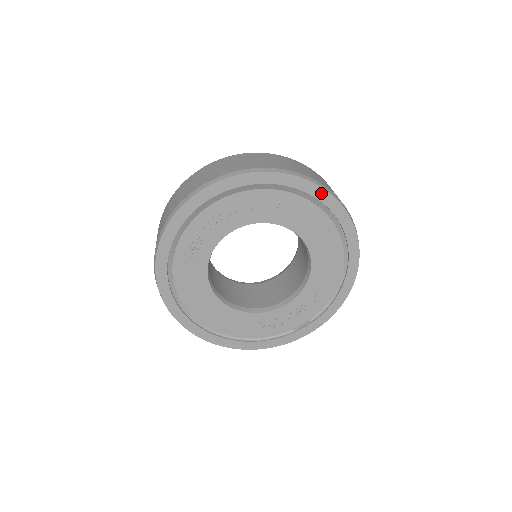
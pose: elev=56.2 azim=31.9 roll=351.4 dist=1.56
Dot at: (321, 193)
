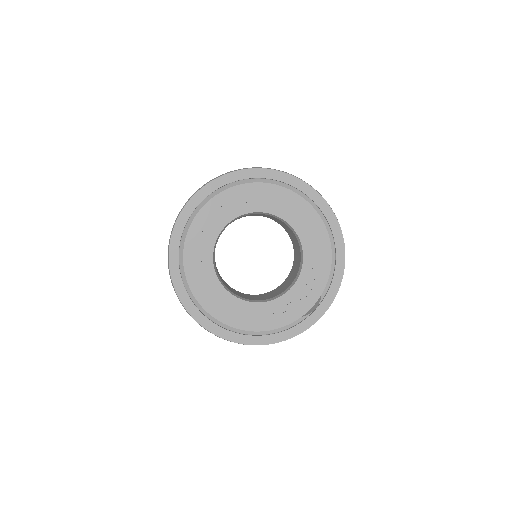
Dot at: (287, 178)
